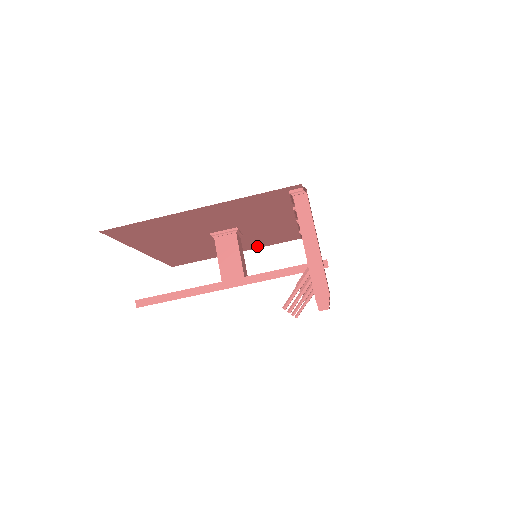
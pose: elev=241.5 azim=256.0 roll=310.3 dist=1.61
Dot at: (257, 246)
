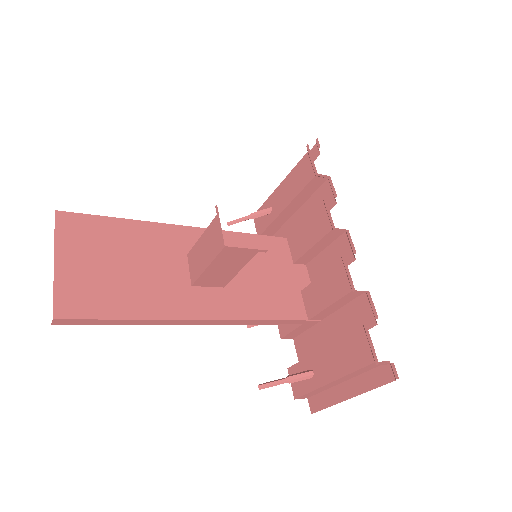
Dot at: occluded
